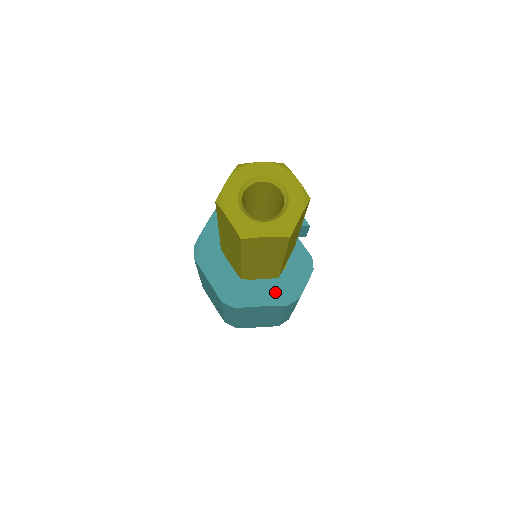
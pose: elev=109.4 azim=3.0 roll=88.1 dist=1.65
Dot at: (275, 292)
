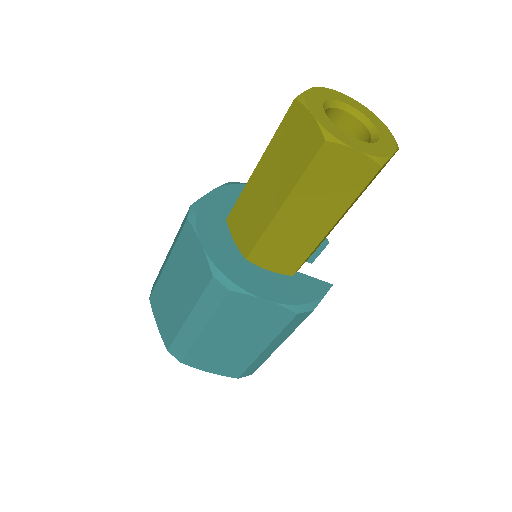
Dot at: (285, 291)
